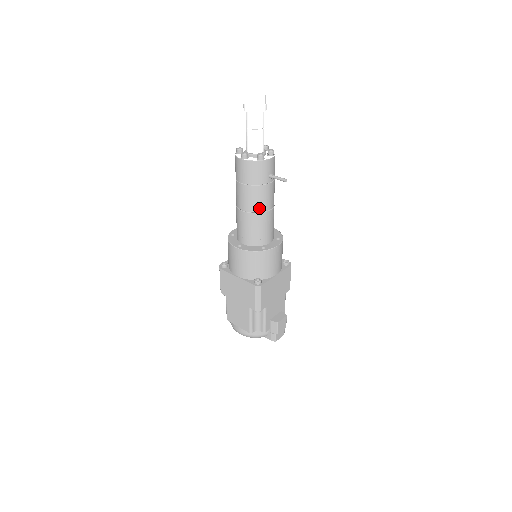
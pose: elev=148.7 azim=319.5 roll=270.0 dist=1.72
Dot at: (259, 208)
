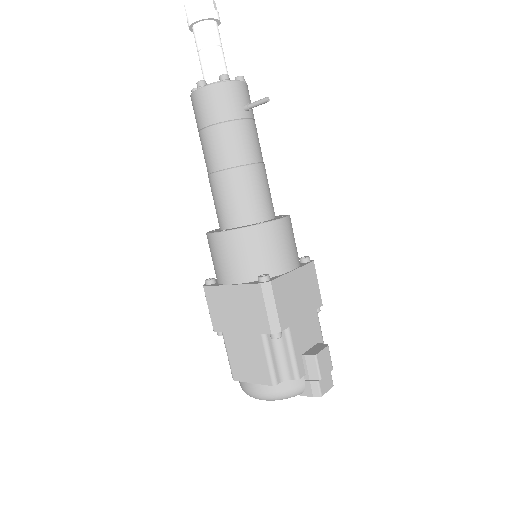
Dot at: (239, 159)
